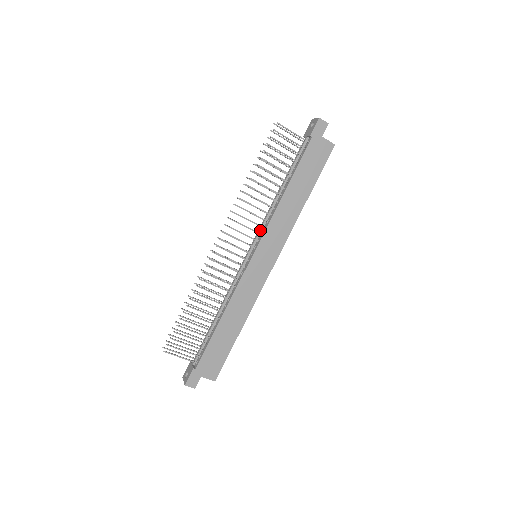
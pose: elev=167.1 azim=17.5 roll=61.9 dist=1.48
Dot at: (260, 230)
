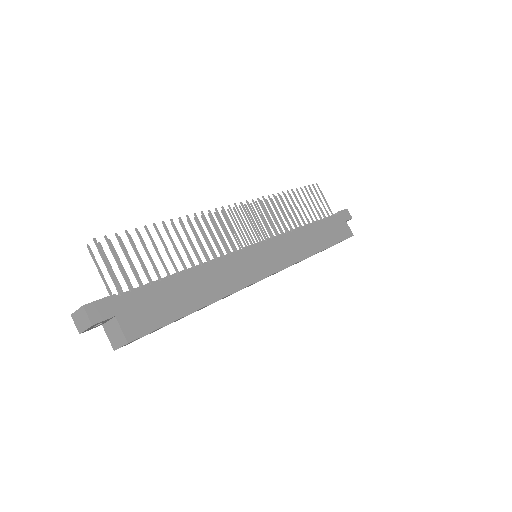
Dot at: (271, 238)
